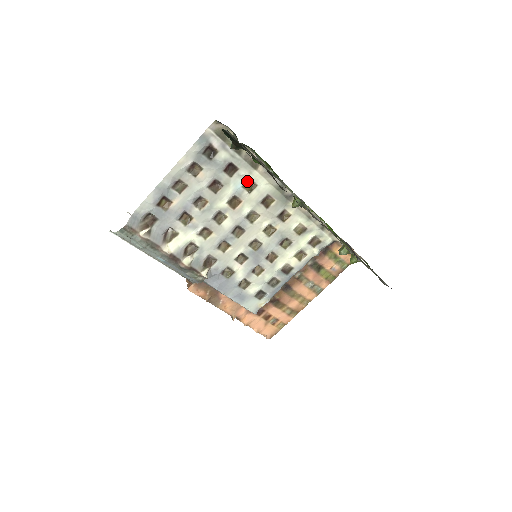
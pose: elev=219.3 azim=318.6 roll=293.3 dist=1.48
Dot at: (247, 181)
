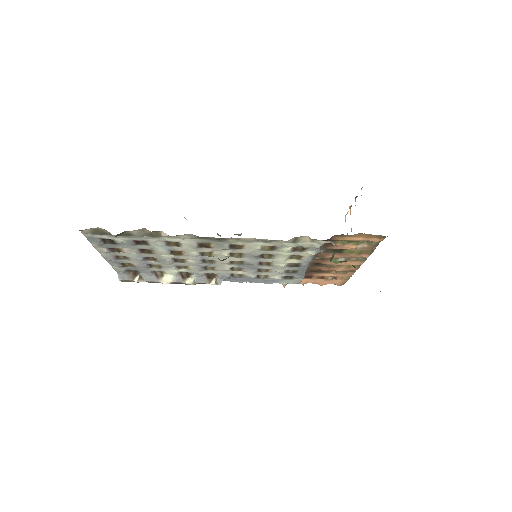
Dot at: (166, 242)
